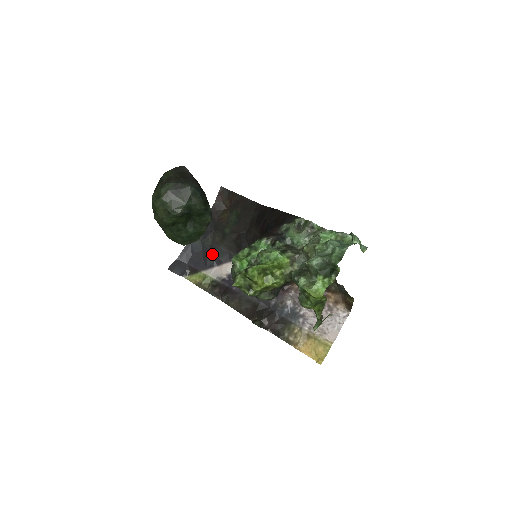
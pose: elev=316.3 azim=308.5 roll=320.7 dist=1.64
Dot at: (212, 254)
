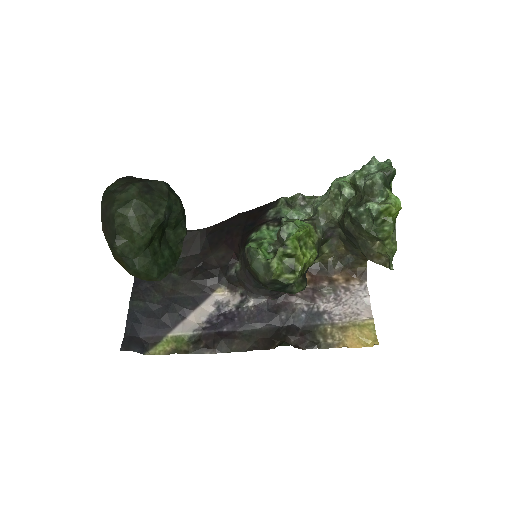
Dot at: (171, 307)
